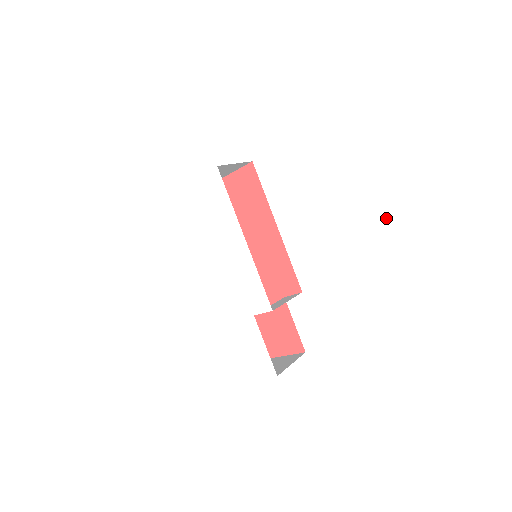
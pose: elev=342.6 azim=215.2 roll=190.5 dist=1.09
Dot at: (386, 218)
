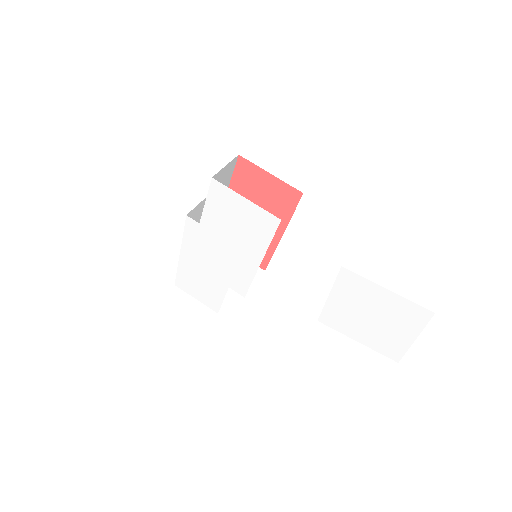
Dot at: (353, 339)
